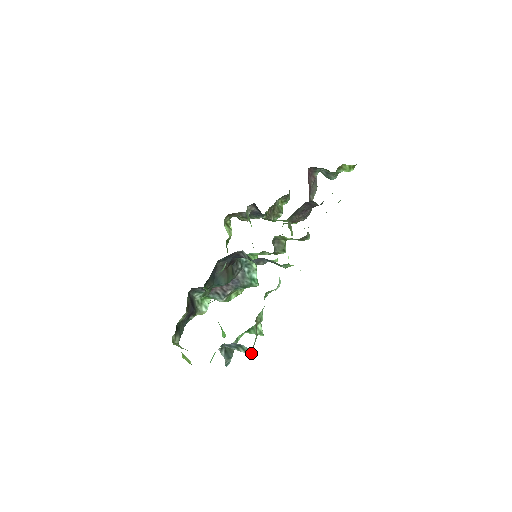
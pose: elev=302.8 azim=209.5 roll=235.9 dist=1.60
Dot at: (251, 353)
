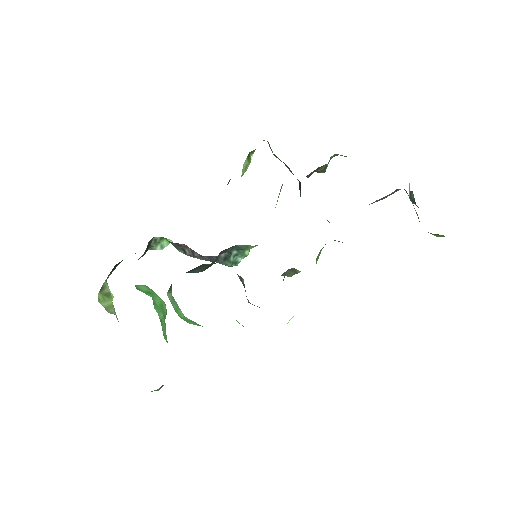
Dot at: occluded
